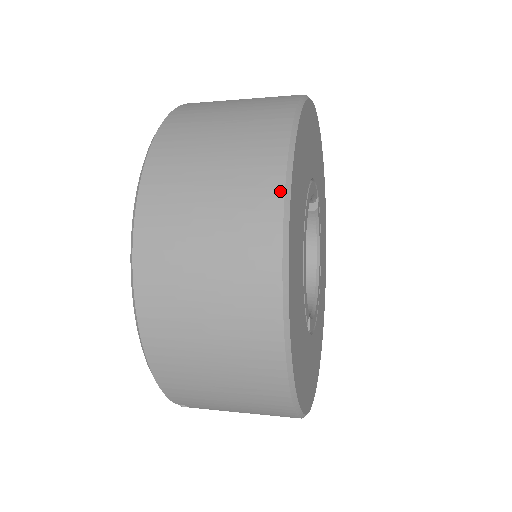
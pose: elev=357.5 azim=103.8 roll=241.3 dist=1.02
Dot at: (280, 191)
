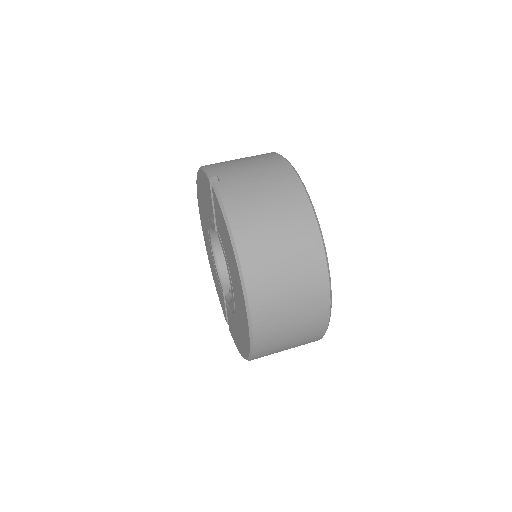
Dot at: (326, 327)
